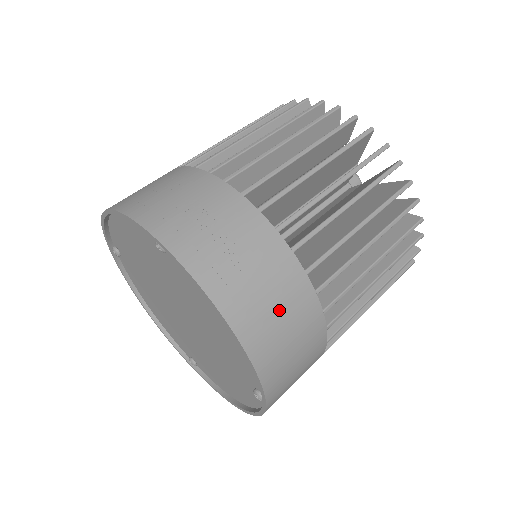
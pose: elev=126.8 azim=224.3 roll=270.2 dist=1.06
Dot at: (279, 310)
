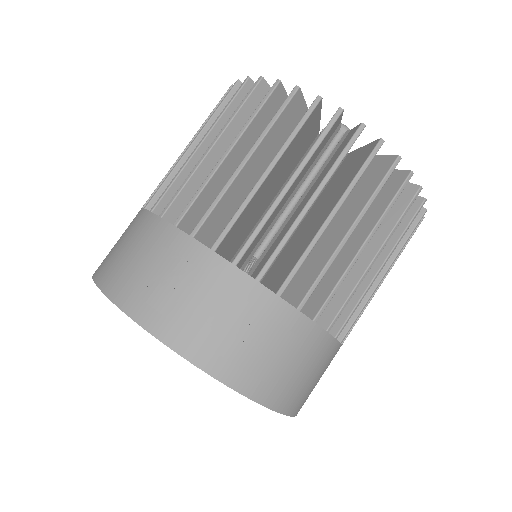
Dot at: (308, 372)
